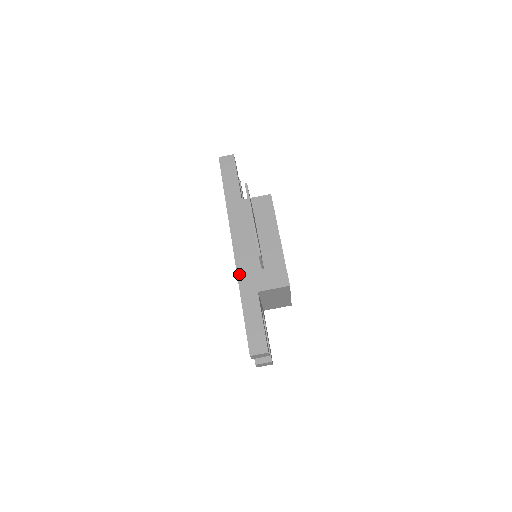
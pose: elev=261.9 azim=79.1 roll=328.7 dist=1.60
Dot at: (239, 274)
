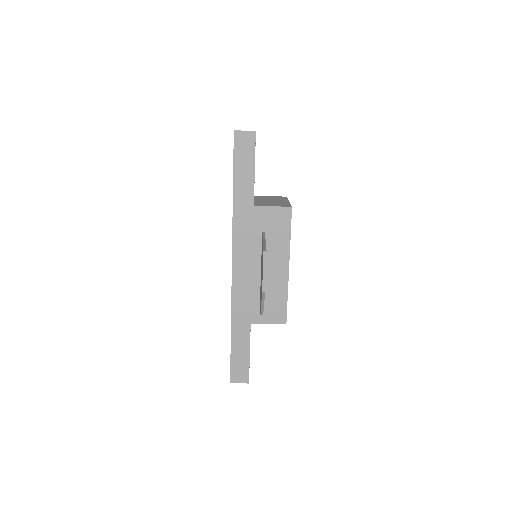
Dot at: (234, 300)
